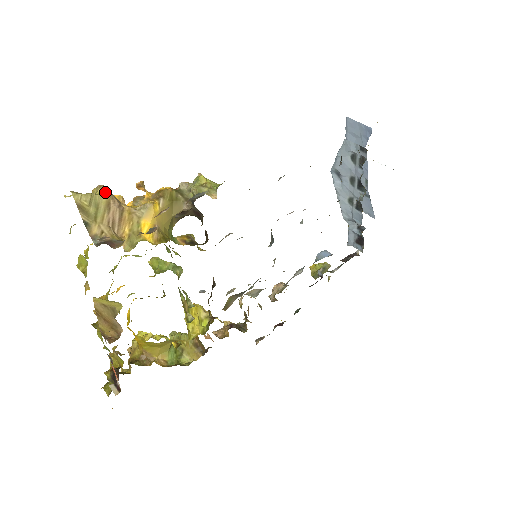
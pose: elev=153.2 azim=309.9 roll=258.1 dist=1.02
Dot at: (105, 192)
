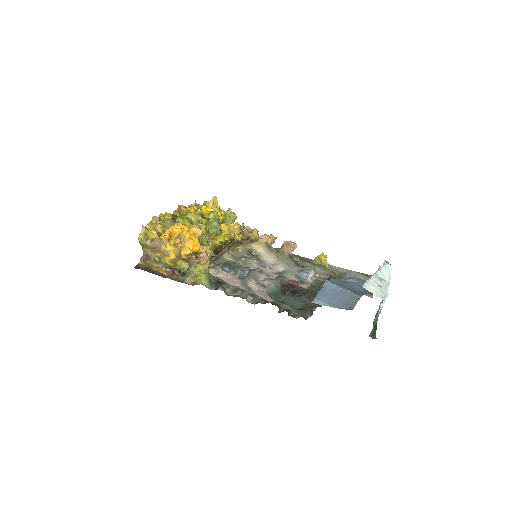
Dot at: (152, 246)
